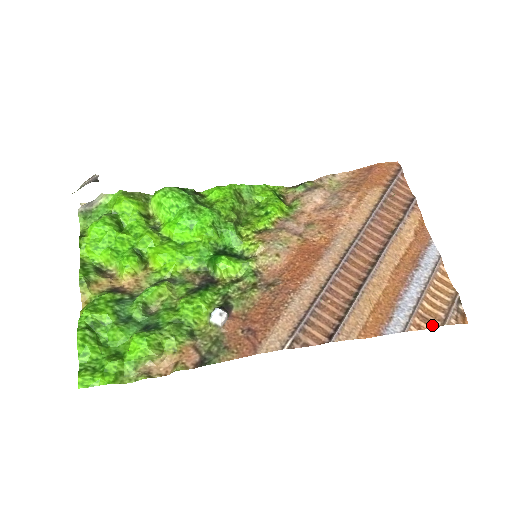
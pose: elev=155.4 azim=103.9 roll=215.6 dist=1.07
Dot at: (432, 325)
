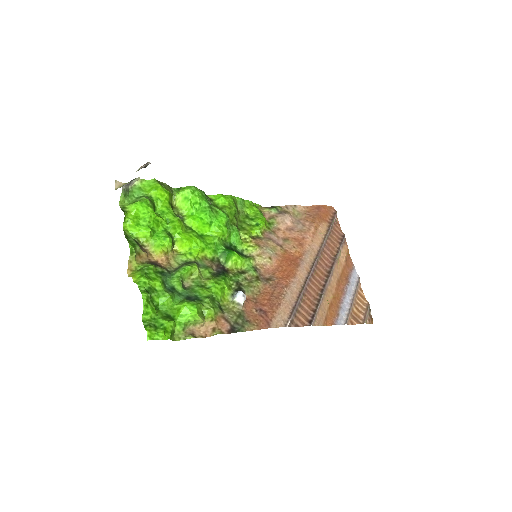
Dot at: (358, 322)
